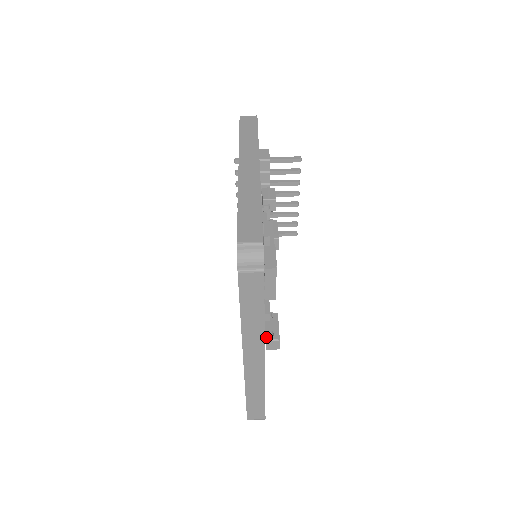
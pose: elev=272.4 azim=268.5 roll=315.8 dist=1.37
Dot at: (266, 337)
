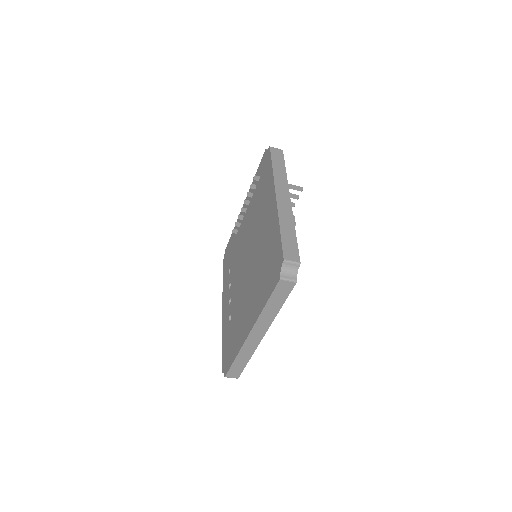
Dot at: occluded
